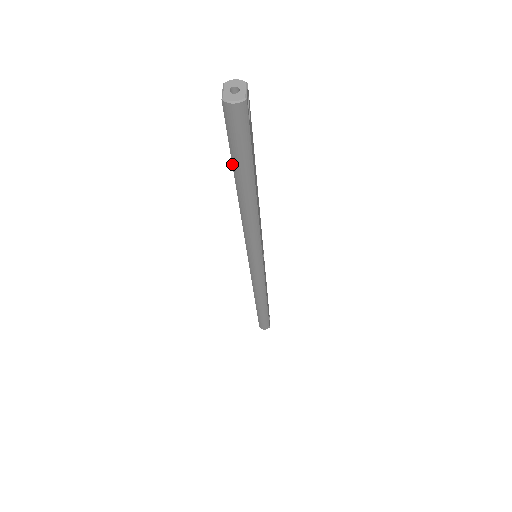
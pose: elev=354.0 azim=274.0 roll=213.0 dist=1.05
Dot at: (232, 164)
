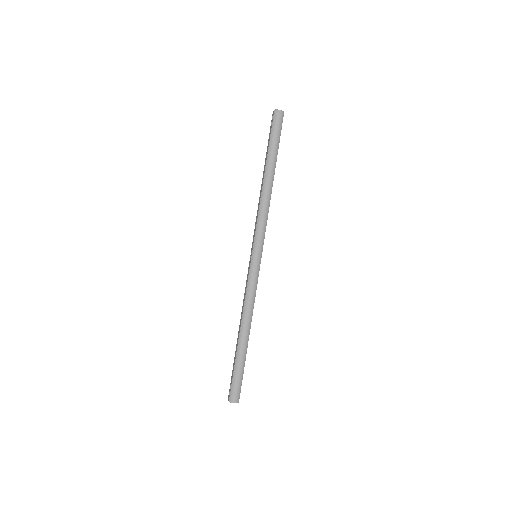
Dot at: (268, 150)
